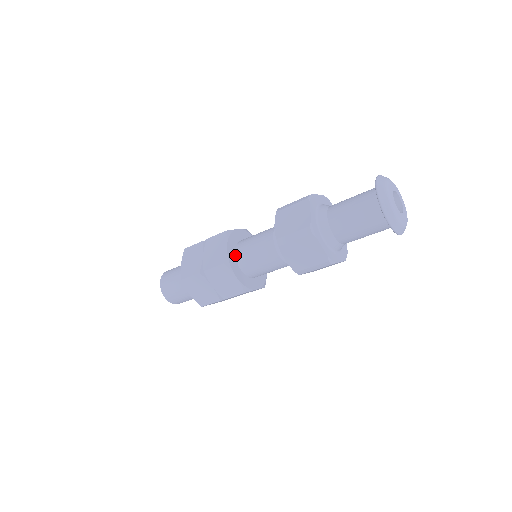
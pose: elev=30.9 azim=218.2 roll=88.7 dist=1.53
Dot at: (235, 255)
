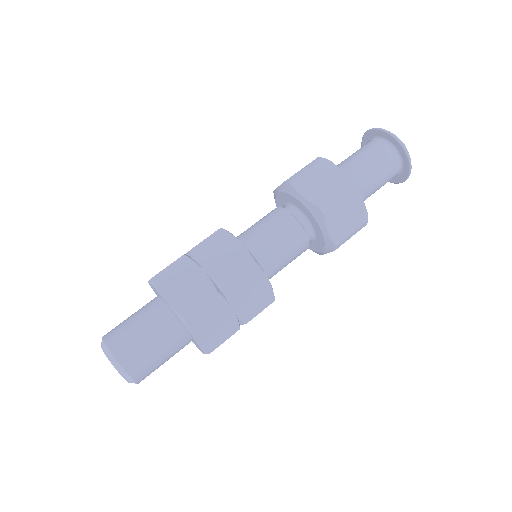
Dot at: occluded
